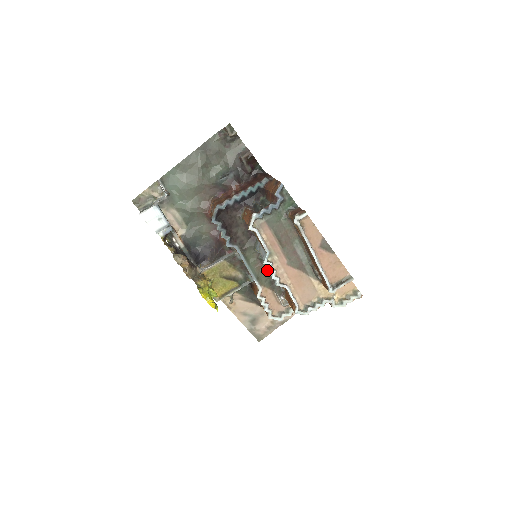
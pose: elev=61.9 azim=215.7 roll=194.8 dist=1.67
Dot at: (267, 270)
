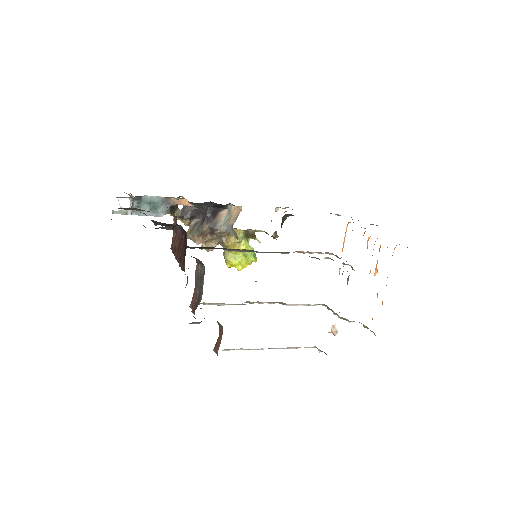
Dot at: occluded
